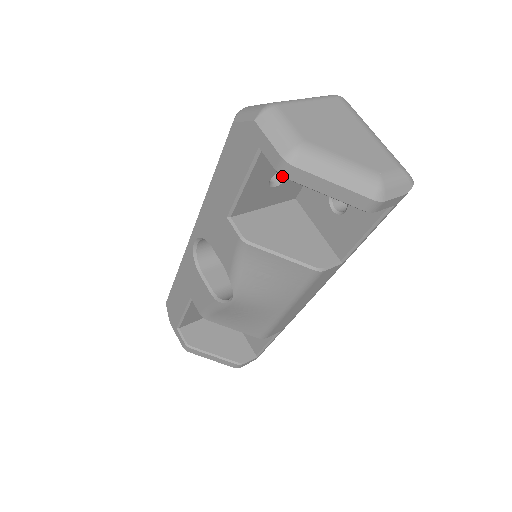
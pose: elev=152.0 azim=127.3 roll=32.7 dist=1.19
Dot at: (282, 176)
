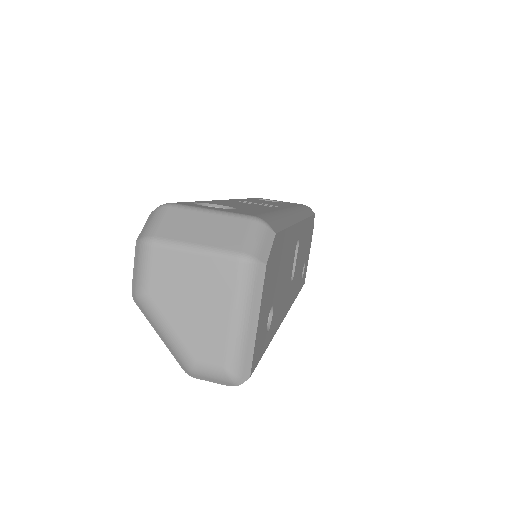
Dot at: occluded
